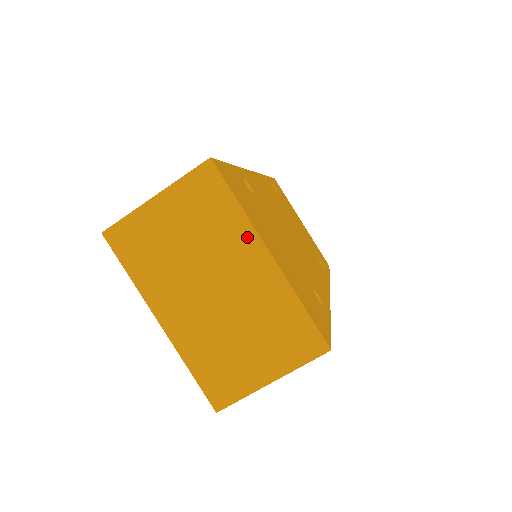
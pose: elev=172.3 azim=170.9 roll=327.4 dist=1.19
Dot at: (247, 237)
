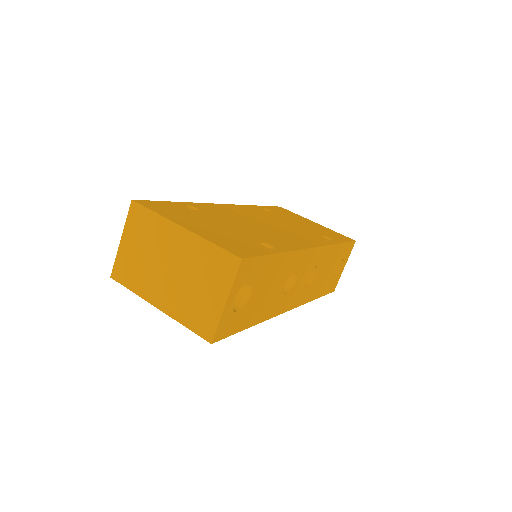
Dot at: (168, 227)
